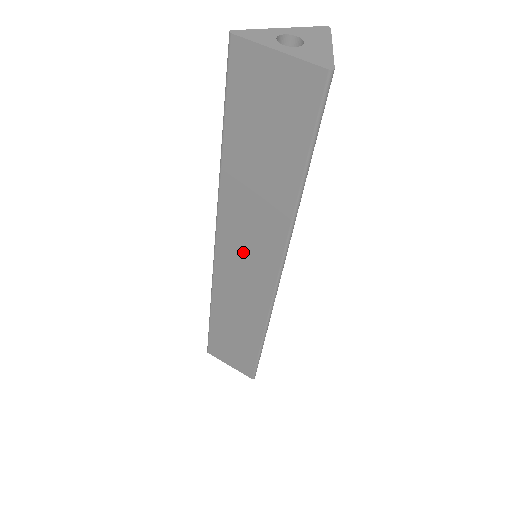
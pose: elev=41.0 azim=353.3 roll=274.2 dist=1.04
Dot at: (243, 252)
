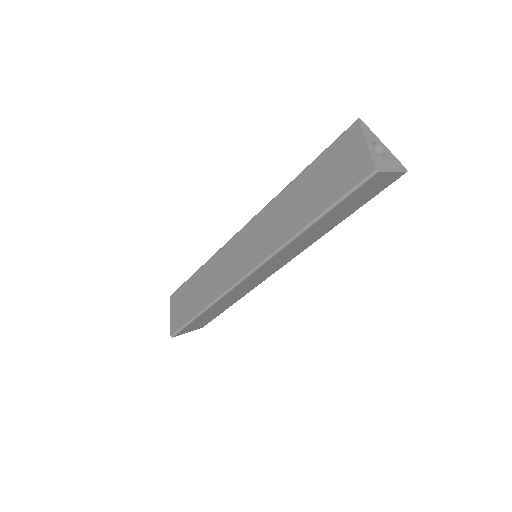
Dot at: (252, 240)
